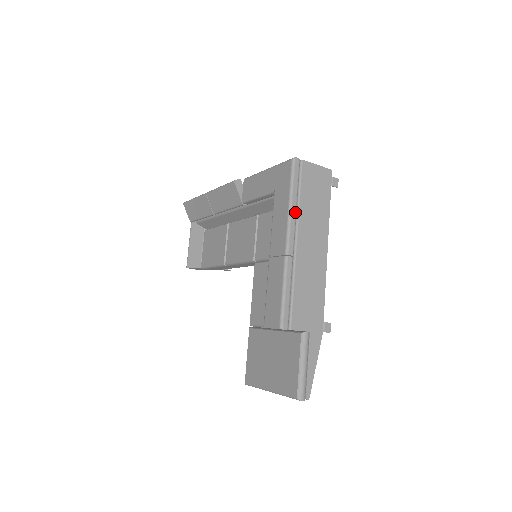
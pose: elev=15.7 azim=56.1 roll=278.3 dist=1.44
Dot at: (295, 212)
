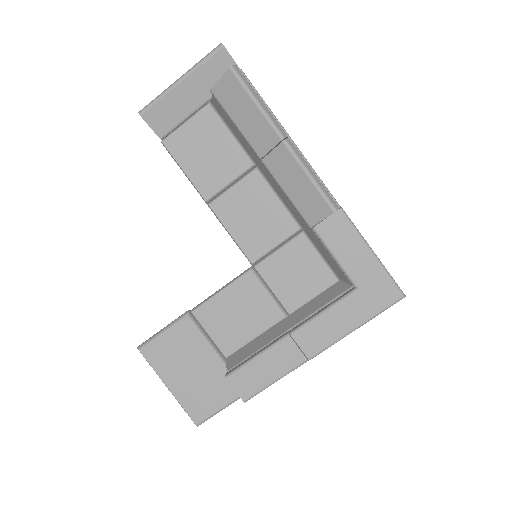
Dot at: (351, 331)
